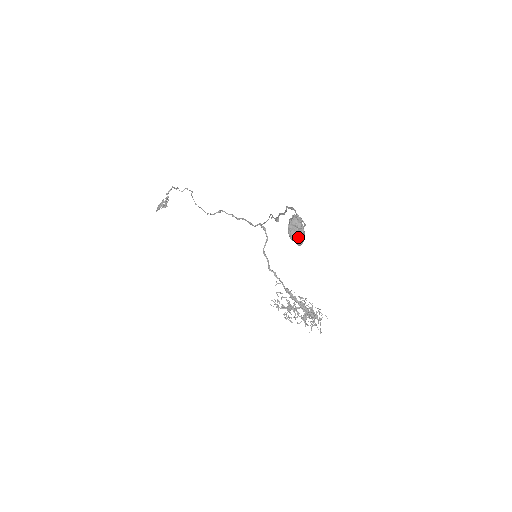
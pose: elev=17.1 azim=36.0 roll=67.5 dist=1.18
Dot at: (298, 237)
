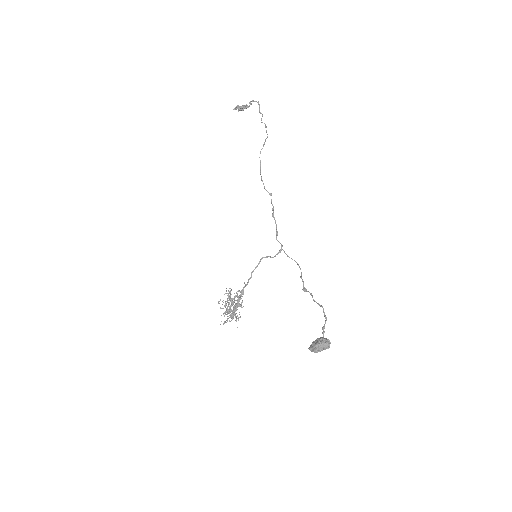
Dot at: (317, 351)
